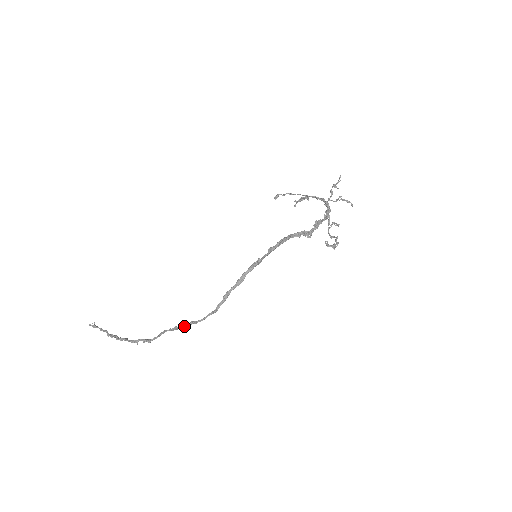
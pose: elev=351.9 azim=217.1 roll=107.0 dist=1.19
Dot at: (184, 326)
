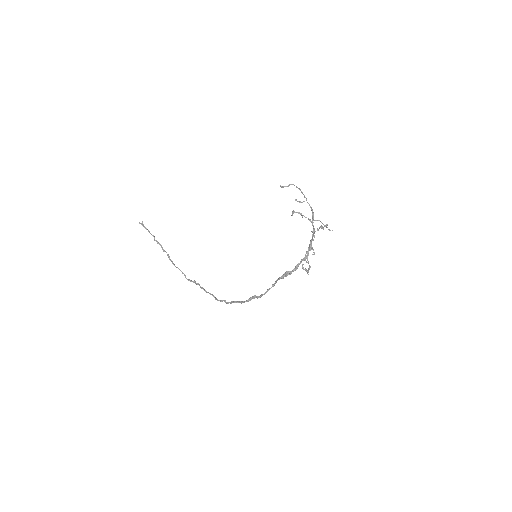
Dot at: occluded
